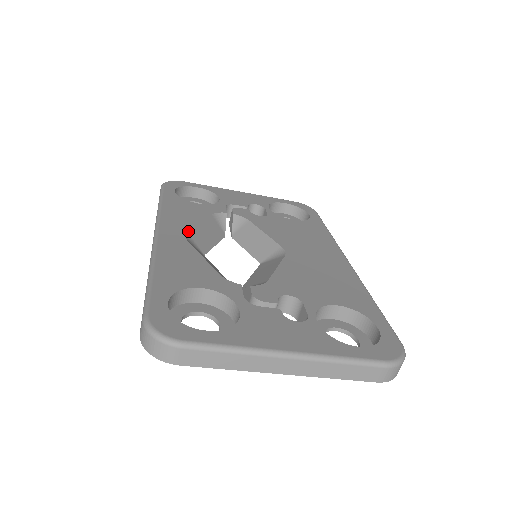
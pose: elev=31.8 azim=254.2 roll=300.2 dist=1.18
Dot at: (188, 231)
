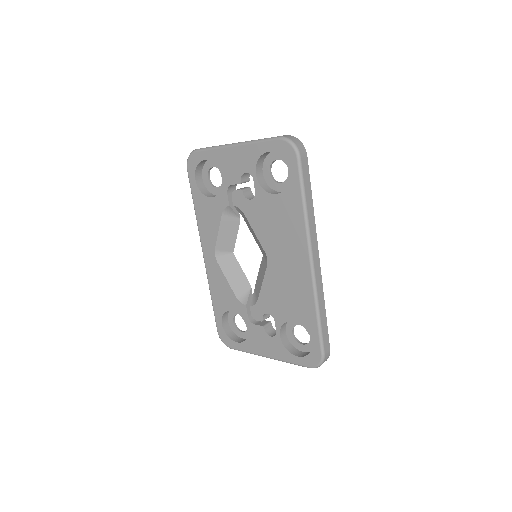
Dot at: (215, 248)
